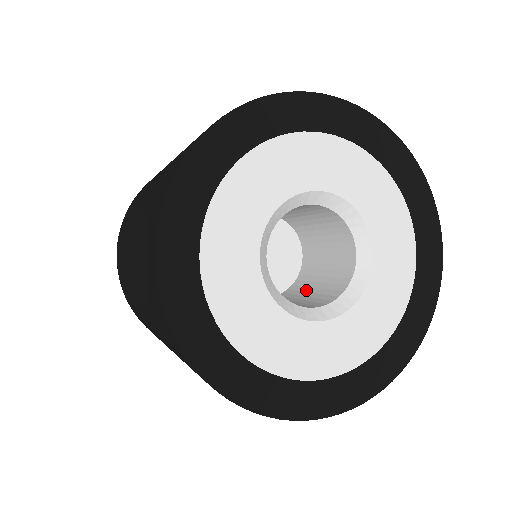
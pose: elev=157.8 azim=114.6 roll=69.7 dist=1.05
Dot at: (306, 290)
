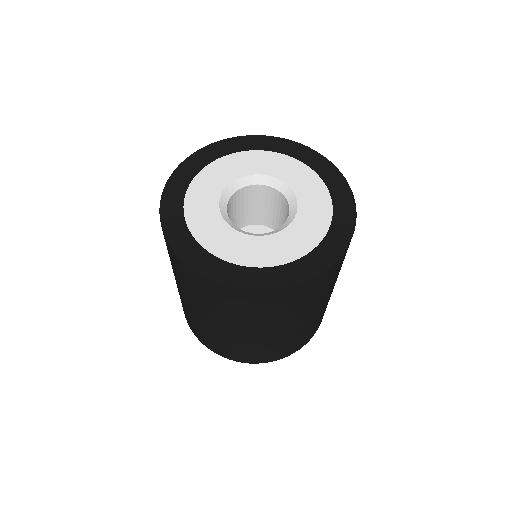
Dot at: occluded
